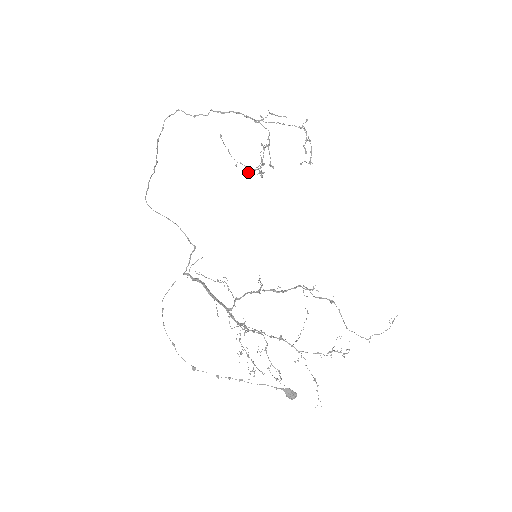
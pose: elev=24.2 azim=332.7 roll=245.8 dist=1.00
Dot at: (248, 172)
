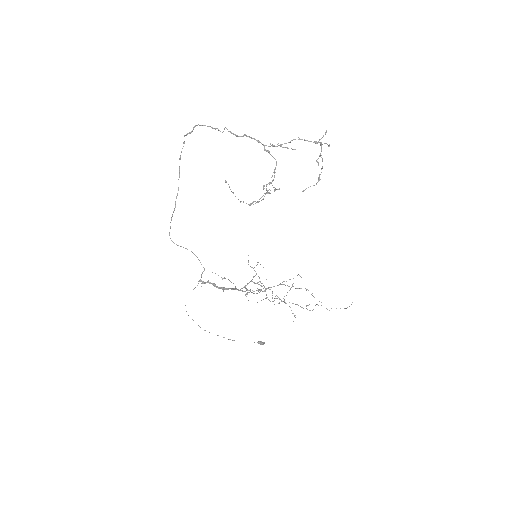
Dot at: (252, 203)
